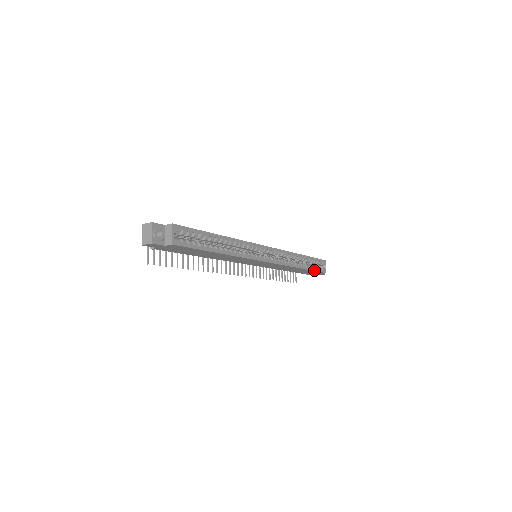
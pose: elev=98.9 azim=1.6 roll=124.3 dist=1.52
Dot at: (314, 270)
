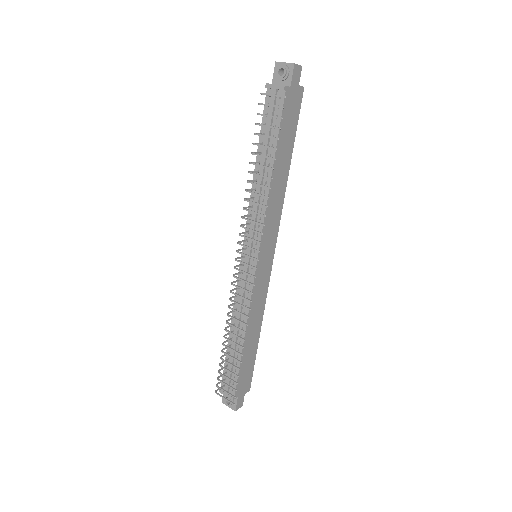
Dot at: (254, 360)
